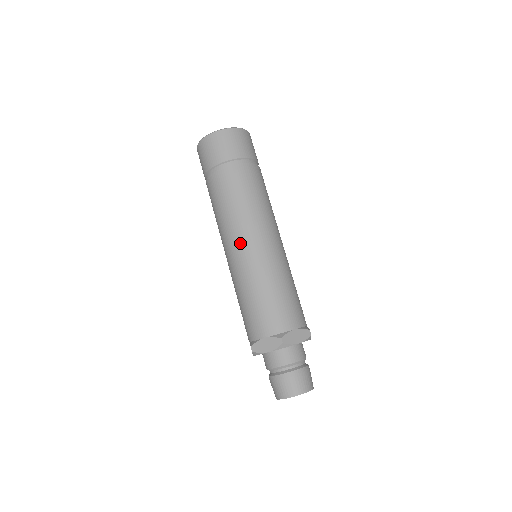
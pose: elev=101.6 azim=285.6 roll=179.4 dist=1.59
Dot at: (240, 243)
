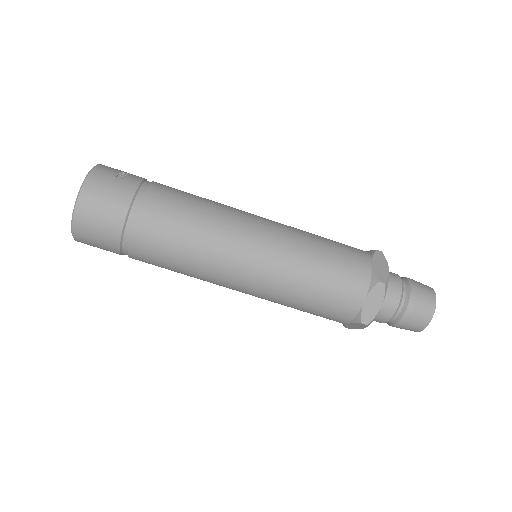
Dot at: (231, 288)
